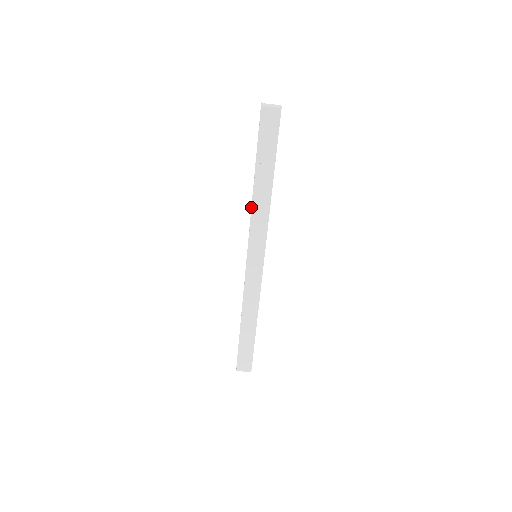
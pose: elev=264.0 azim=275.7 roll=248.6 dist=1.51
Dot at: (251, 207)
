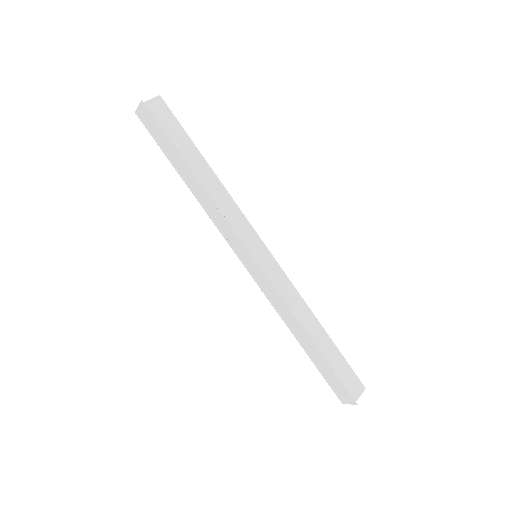
Dot at: (213, 201)
